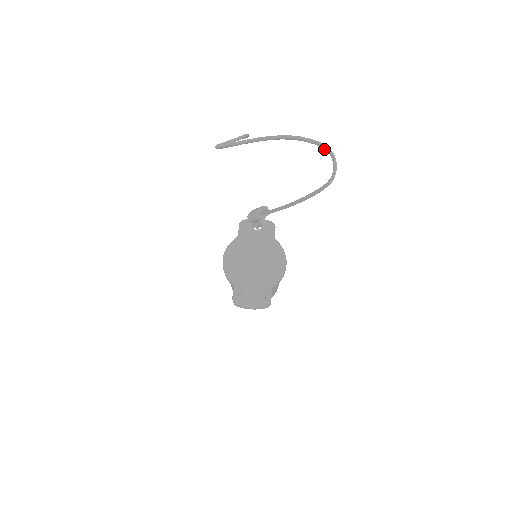
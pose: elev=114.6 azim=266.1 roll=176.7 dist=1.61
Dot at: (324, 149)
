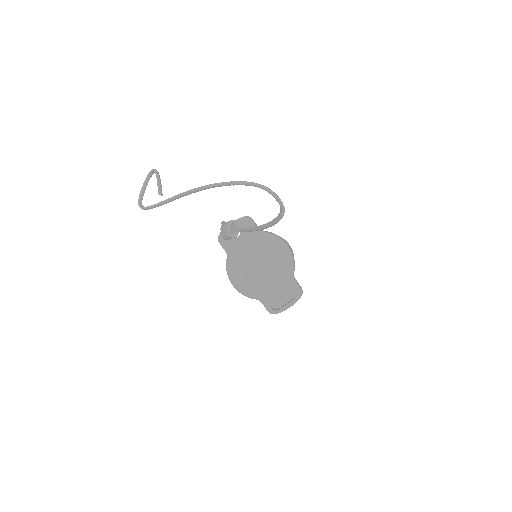
Dot at: occluded
